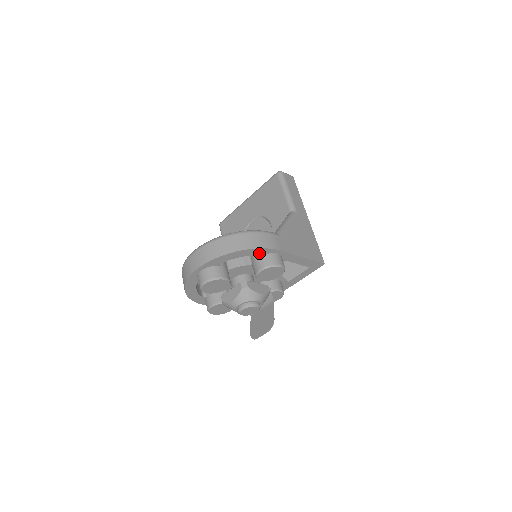
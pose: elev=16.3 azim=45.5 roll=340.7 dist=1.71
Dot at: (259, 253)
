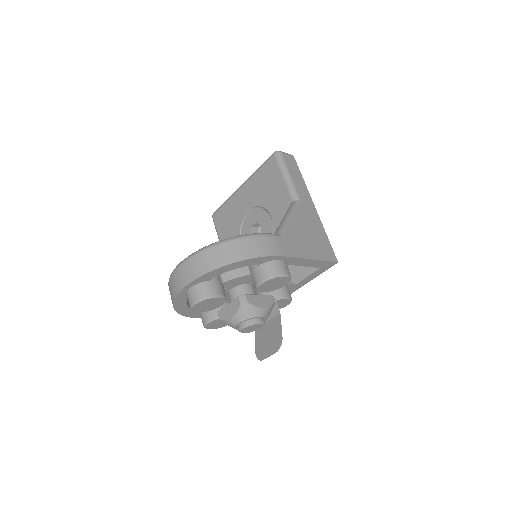
Dot at: (258, 262)
